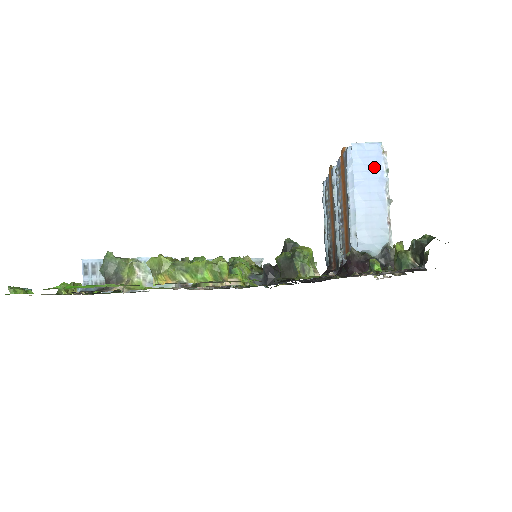
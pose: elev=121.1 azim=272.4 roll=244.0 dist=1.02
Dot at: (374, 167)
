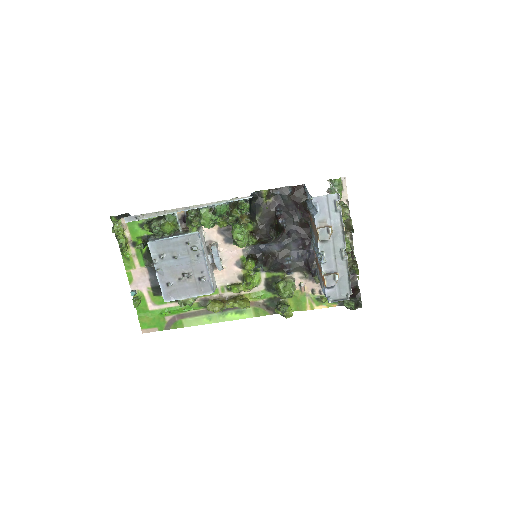
Dot at: occluded
